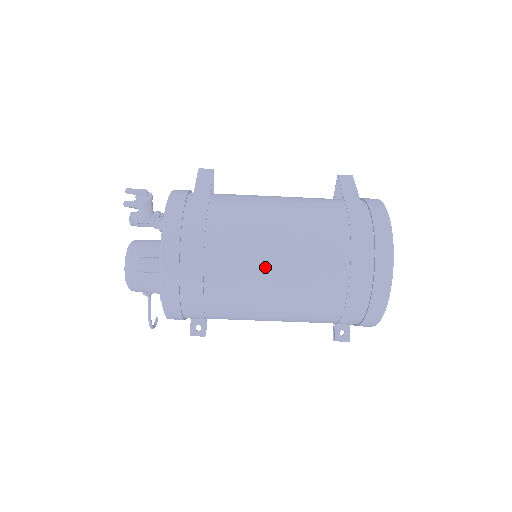
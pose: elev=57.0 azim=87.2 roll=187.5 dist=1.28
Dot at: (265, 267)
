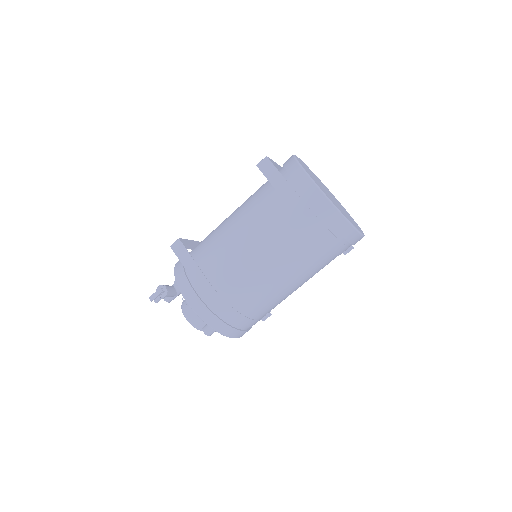
Dot at: (276, 287)
